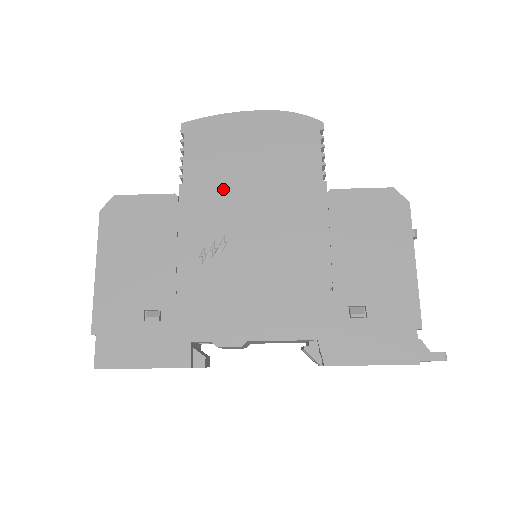
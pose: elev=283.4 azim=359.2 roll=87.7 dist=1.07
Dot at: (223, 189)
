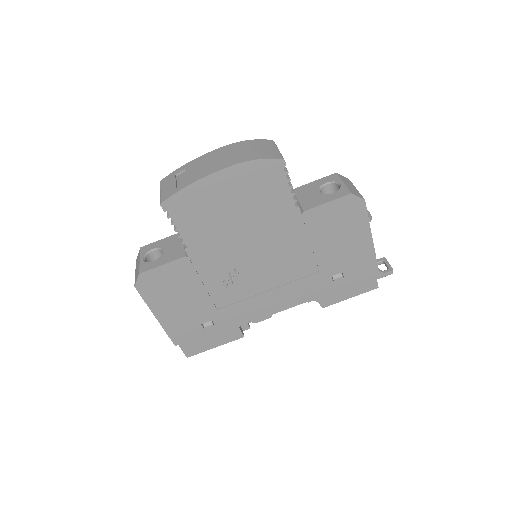
Dot at: (220, 240)
